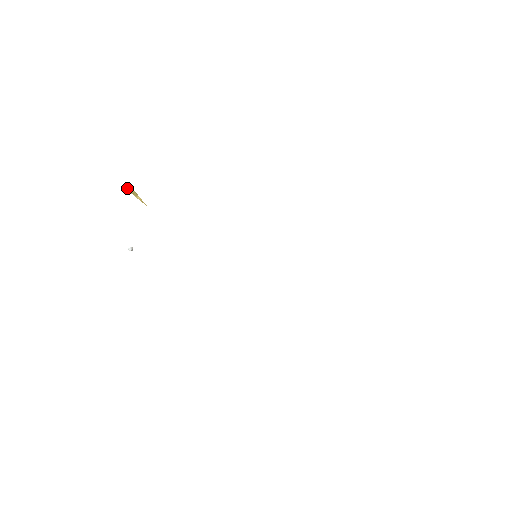
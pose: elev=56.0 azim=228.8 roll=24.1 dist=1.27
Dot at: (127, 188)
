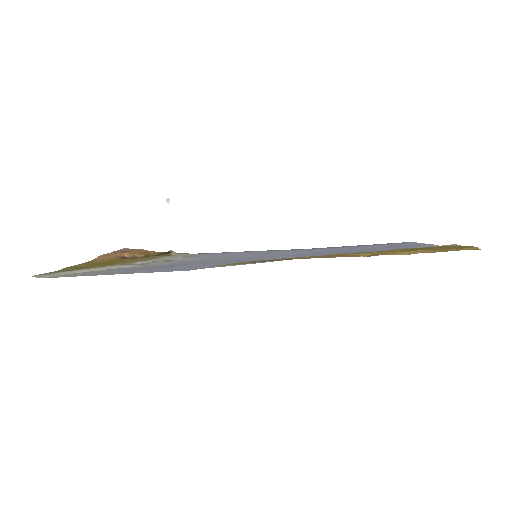
Dot at: (110, 259)
